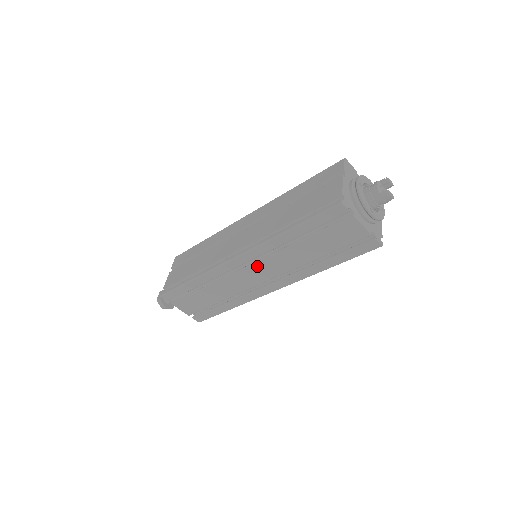
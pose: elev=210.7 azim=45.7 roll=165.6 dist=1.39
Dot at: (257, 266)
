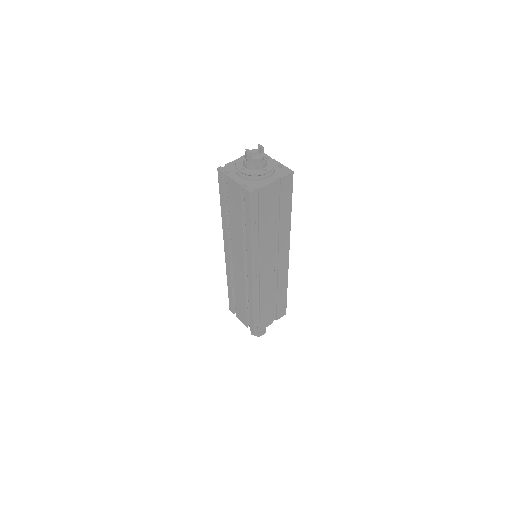
Dot at: (233, 252)
